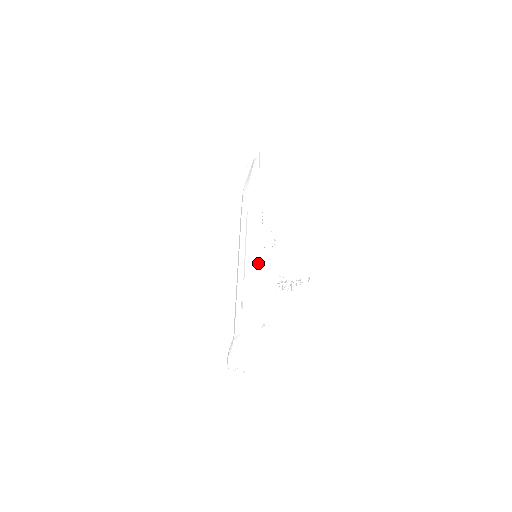
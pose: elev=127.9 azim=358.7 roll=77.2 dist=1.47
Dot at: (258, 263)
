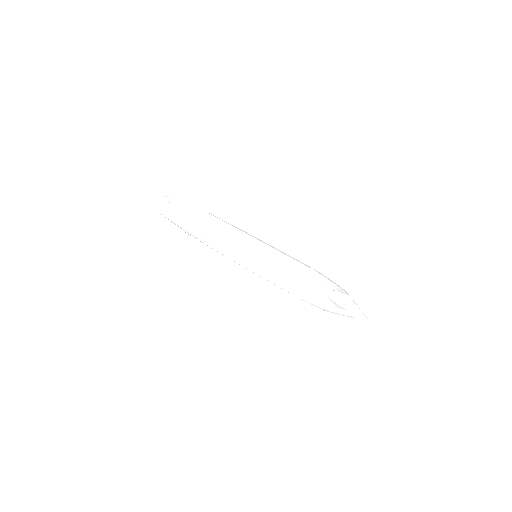
Dot at: (281, 251)
